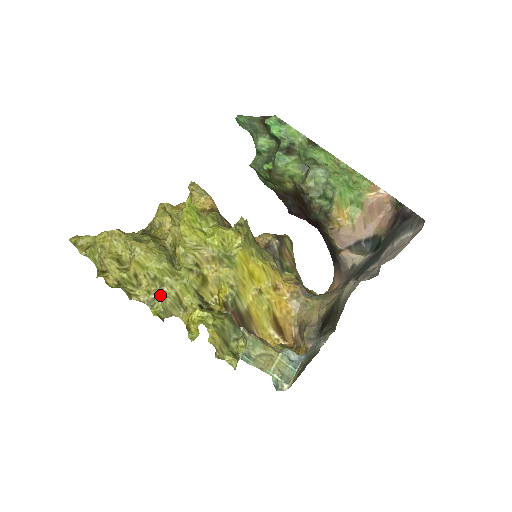
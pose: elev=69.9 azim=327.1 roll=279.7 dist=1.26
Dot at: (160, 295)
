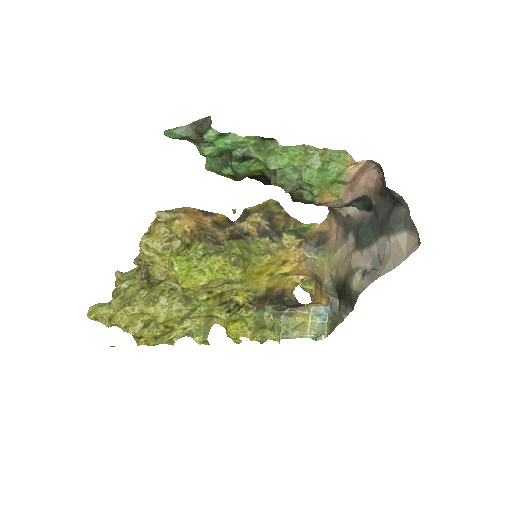
Dot at: (194, 327)
